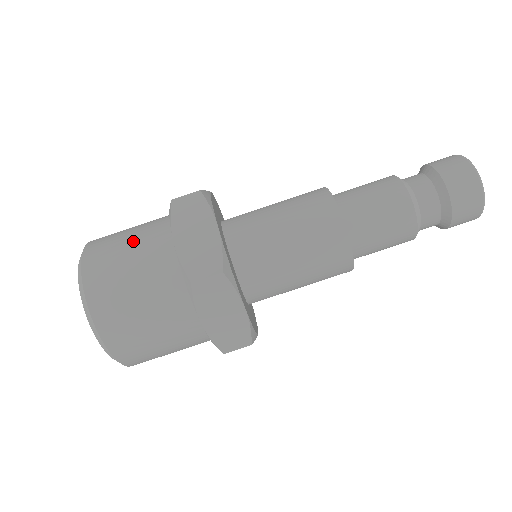
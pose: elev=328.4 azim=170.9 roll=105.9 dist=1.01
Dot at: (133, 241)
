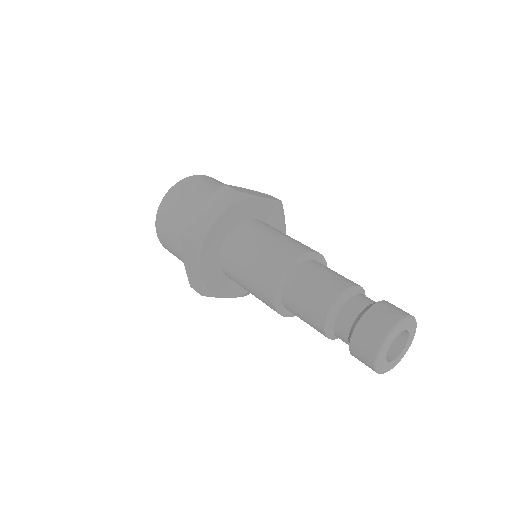
Dot at: (199, 191)
